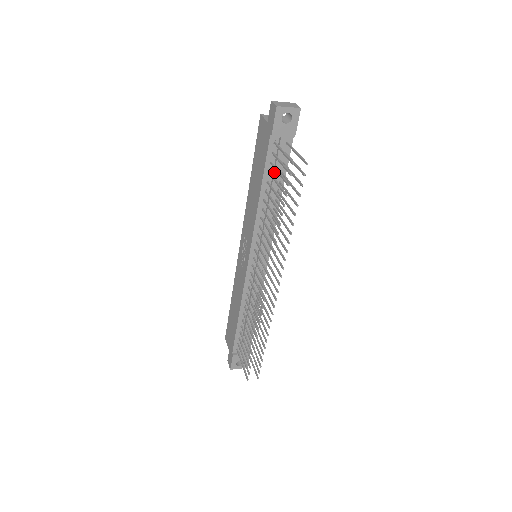
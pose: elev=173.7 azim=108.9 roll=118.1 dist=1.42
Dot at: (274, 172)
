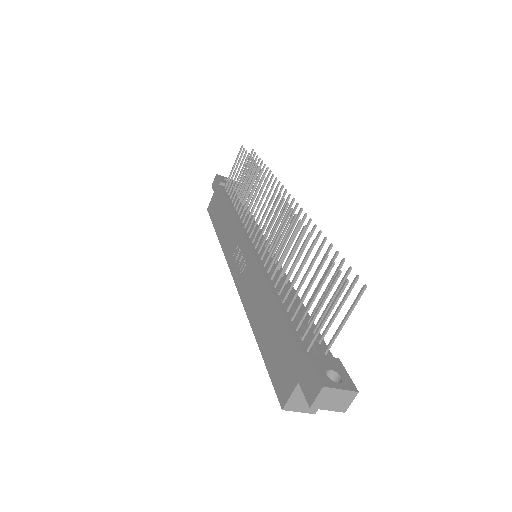
Dot at: occluded
